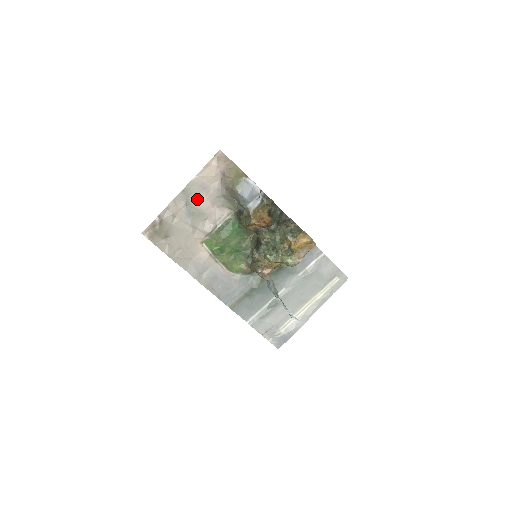
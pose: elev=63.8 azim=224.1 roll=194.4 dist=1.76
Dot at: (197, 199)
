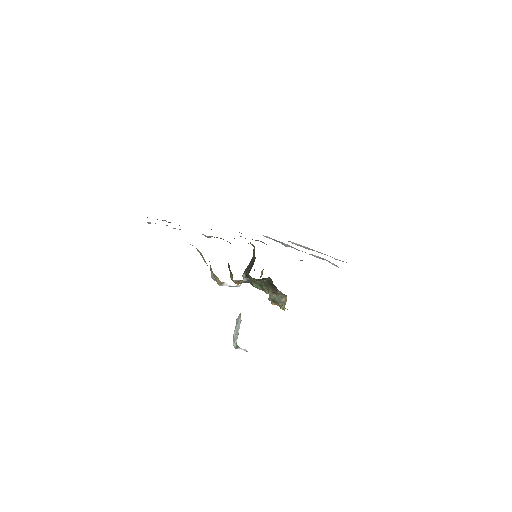
Dot at: occluded
